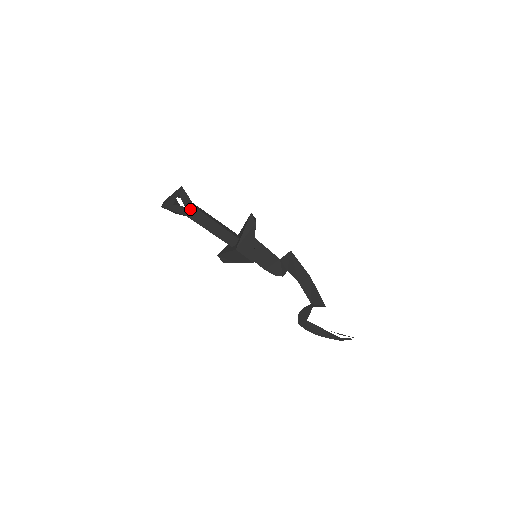
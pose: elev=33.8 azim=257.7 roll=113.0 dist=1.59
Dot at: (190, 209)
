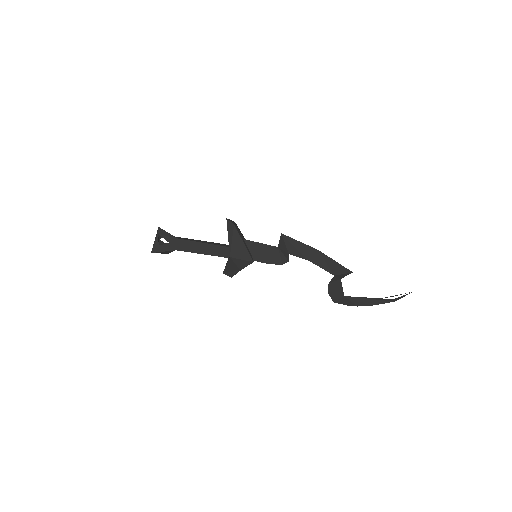
Dot at: (174, 242)
